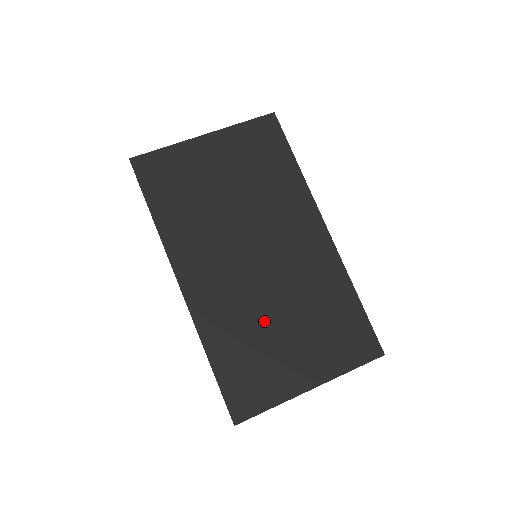
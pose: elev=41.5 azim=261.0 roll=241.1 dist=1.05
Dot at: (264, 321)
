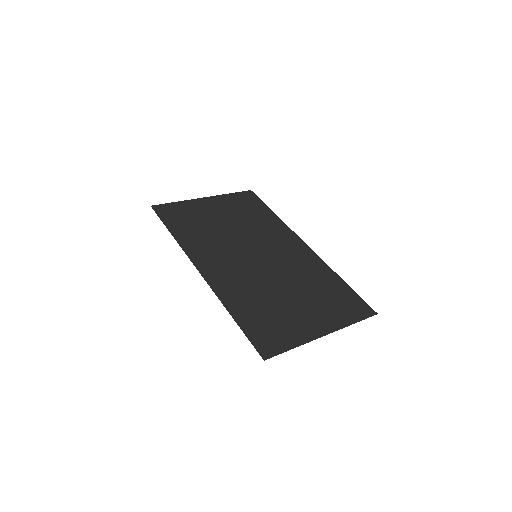
Dot at: (272, 292)
